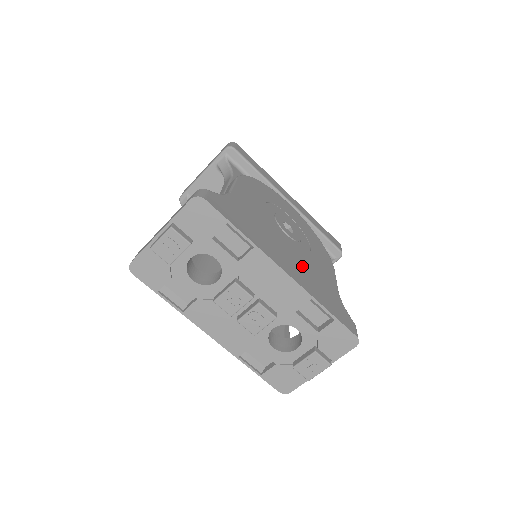
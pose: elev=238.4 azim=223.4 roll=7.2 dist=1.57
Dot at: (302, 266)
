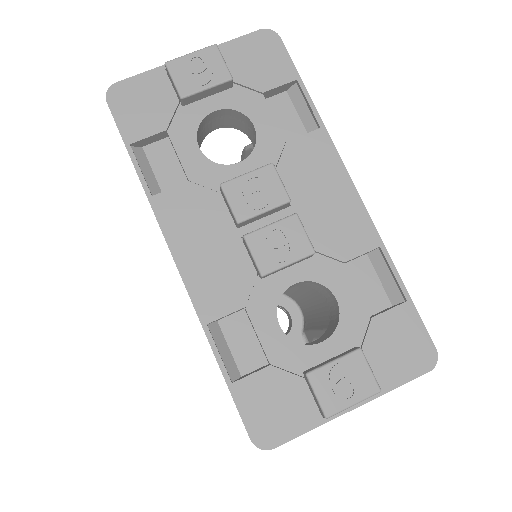
Dot at: occluded
